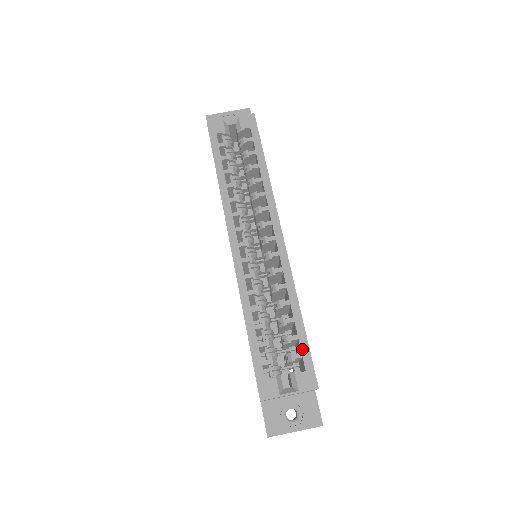
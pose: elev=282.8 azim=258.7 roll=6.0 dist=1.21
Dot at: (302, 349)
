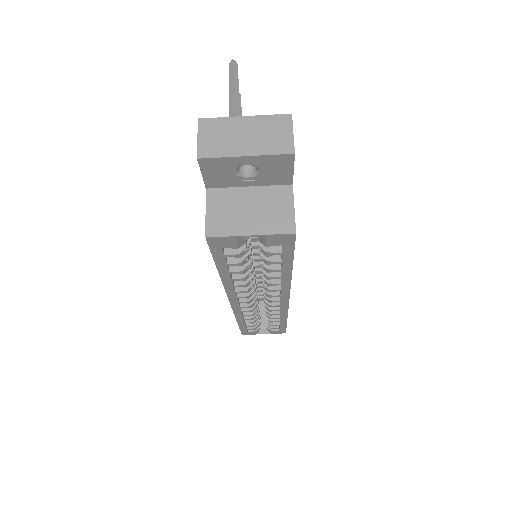
Dot at: (281, 327)
